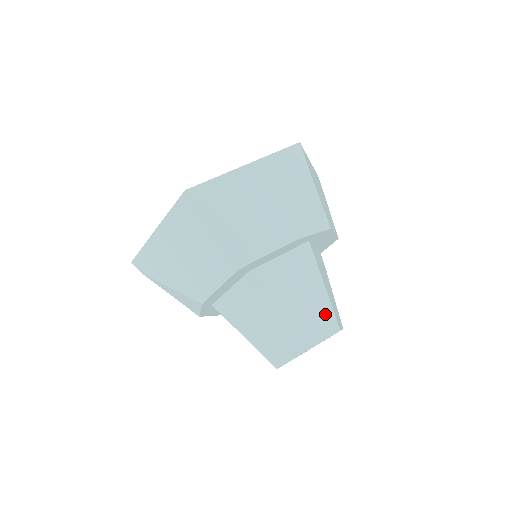
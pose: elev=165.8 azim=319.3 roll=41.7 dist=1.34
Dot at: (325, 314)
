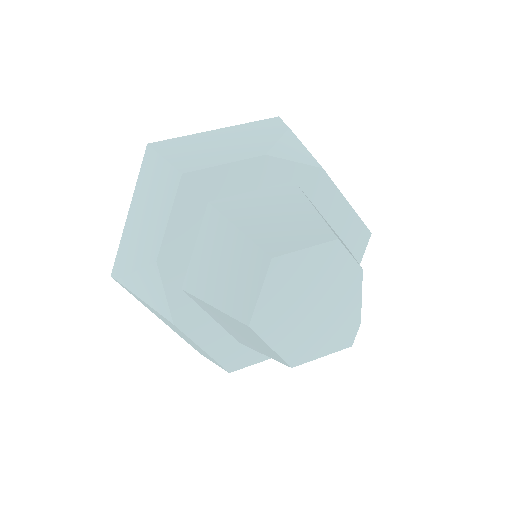
Dot at: (312, 226)
